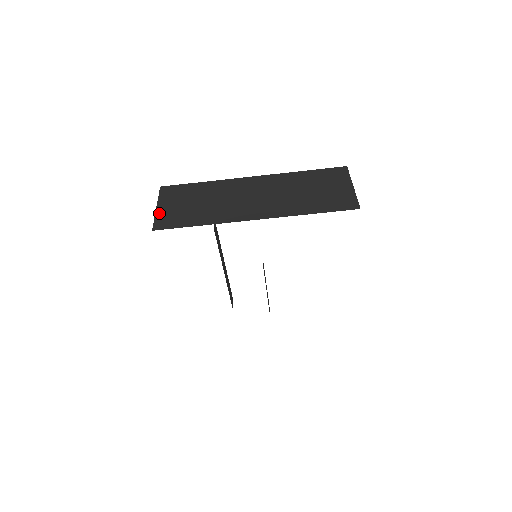
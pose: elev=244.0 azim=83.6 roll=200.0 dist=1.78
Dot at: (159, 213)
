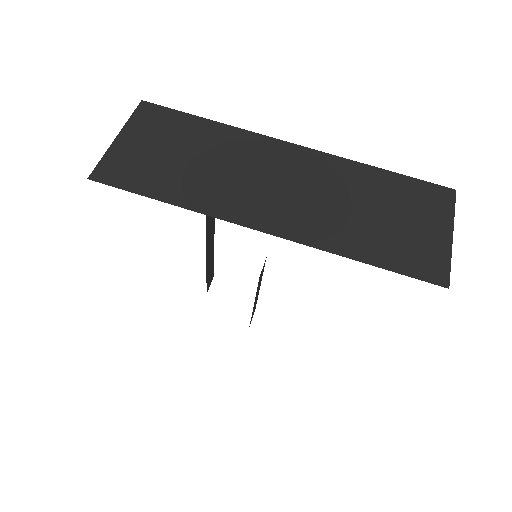
Dot at: (115, 149)
